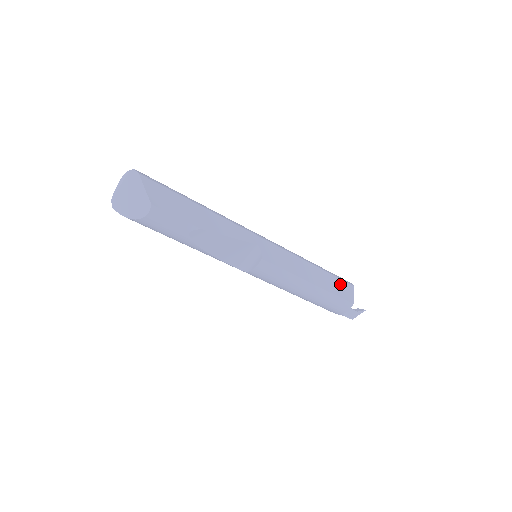
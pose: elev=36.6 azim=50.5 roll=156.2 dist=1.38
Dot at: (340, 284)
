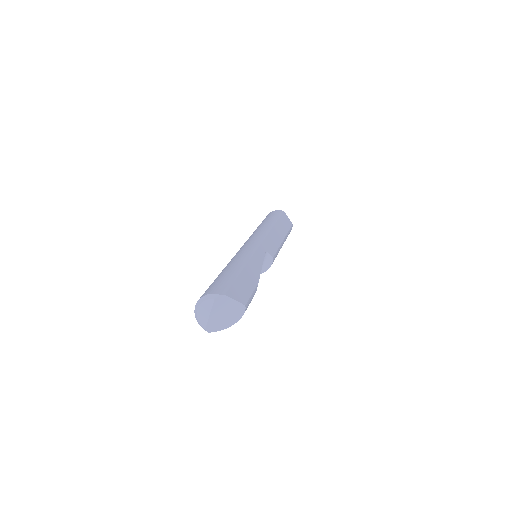
Dot at: (283, 220)
